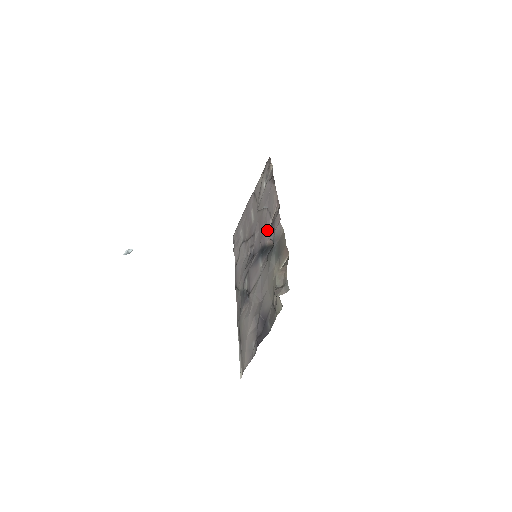
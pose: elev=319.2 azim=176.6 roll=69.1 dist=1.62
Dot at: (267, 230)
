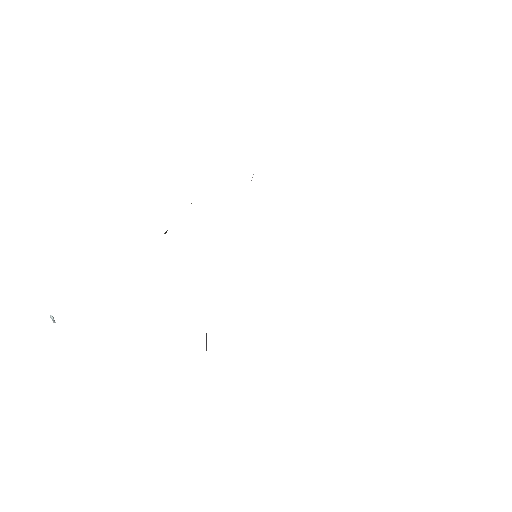
Dot at: occluded
